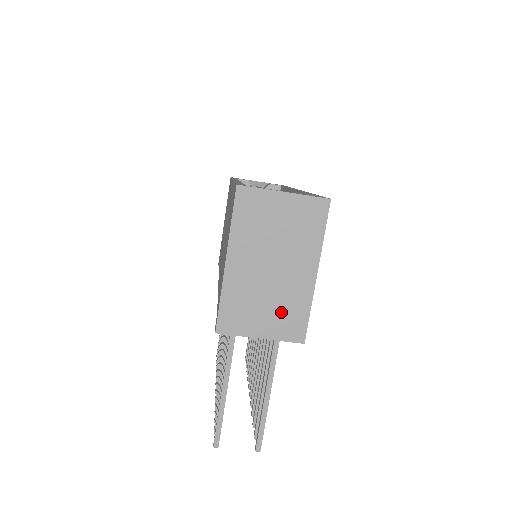
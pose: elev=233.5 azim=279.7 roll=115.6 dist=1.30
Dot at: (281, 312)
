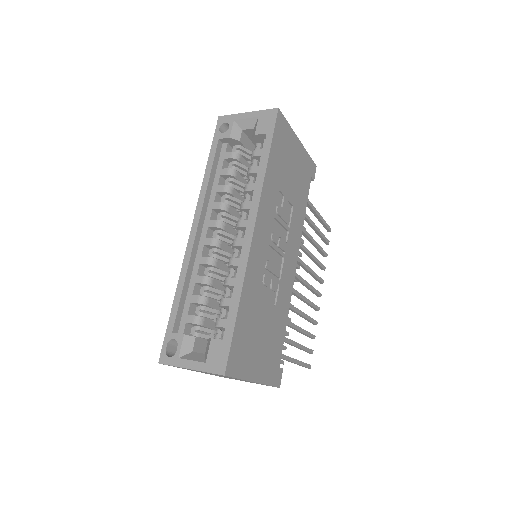
Dot at: occluded
